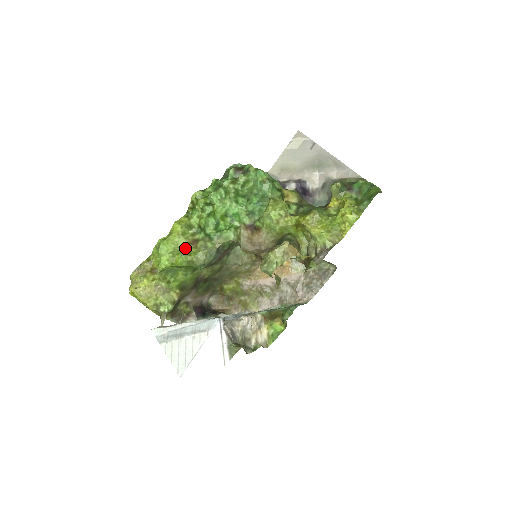
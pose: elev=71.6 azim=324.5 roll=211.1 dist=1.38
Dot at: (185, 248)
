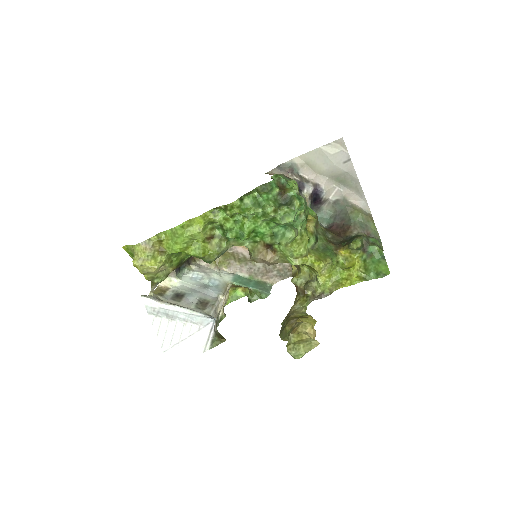
Dot at: (201, 242)
